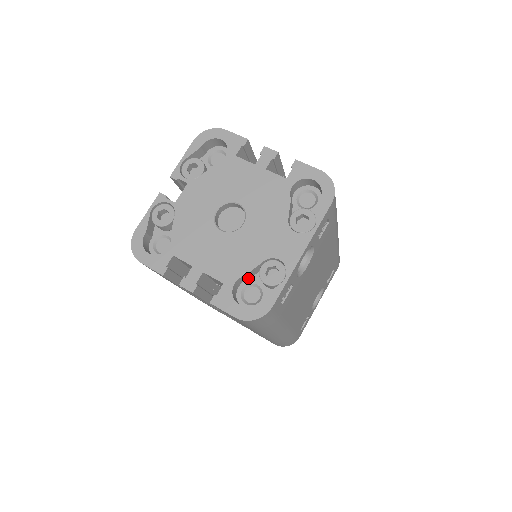
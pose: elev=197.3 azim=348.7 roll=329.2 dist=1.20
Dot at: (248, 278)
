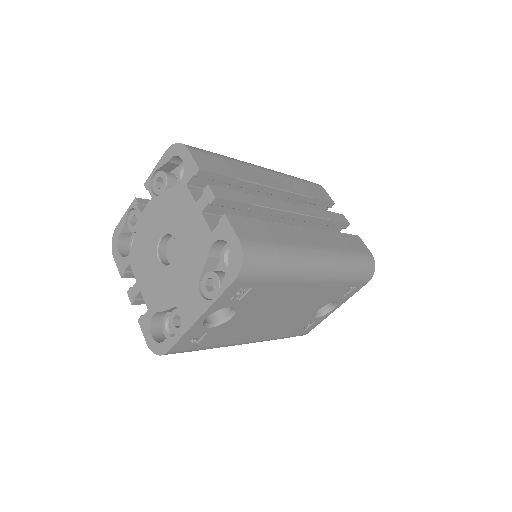
Dot at: (171, 311)
